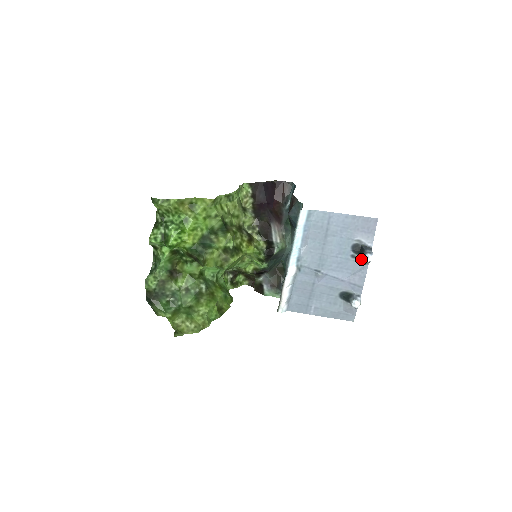
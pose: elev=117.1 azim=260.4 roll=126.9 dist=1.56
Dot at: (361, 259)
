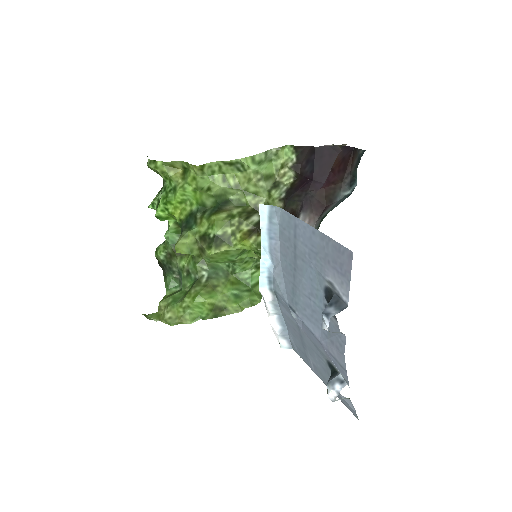
Dot at: (336, 319)
